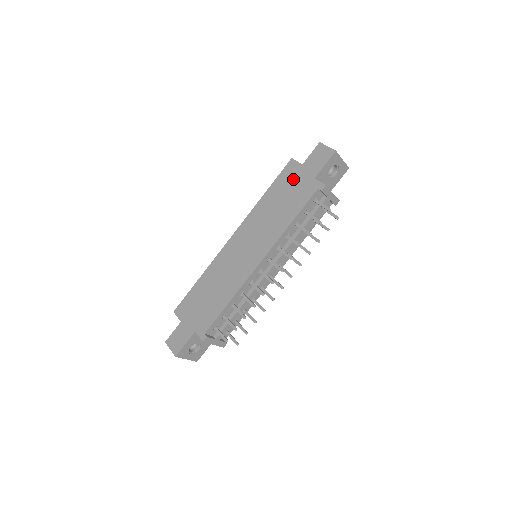
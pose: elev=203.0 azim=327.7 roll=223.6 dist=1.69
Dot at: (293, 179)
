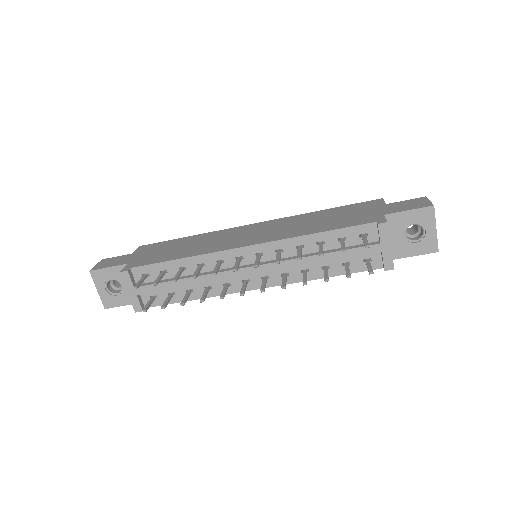
Dot at: (363, 209)
